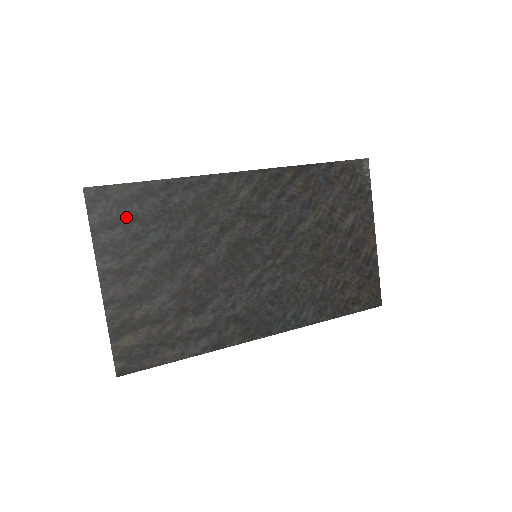
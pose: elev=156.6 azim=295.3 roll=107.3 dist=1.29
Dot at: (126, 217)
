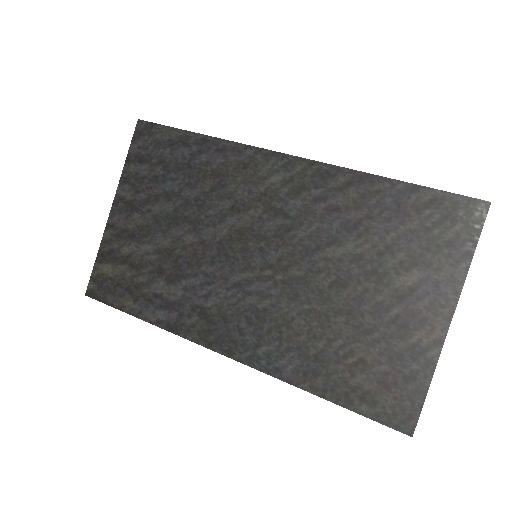
Dot at: (156, 157)
